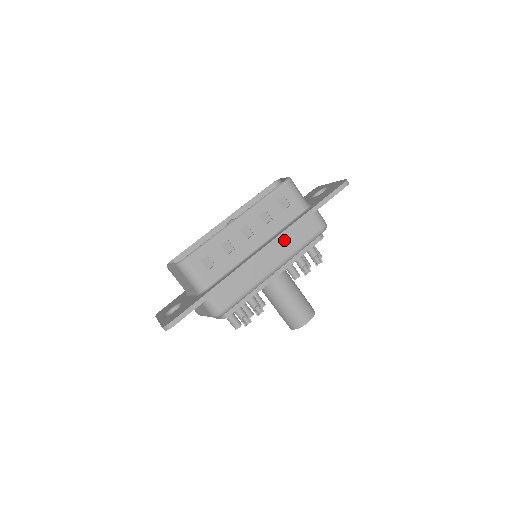
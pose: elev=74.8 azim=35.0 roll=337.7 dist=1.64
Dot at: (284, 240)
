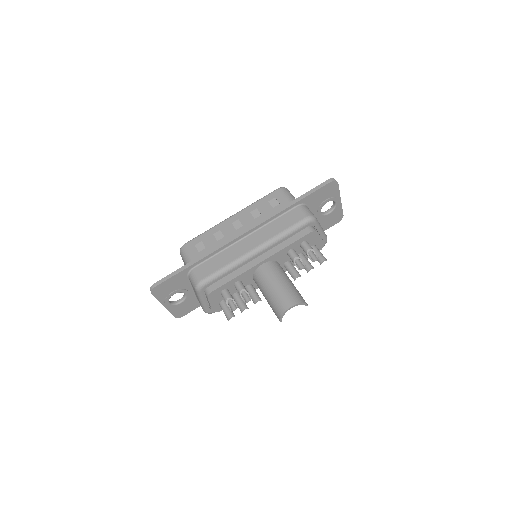
Dot at: (267, 227)
